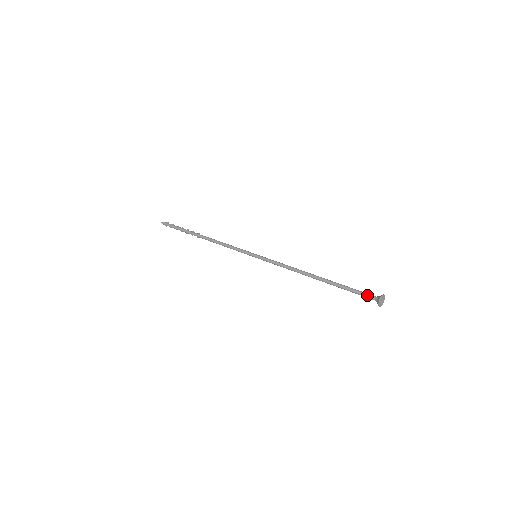
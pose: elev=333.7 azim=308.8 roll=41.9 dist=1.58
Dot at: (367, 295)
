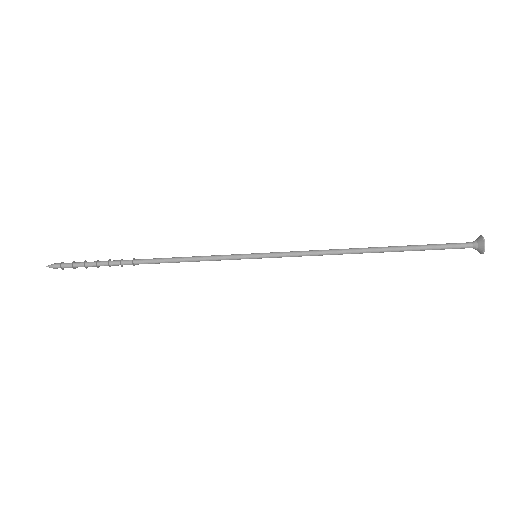
Dot at: (459, 243)
